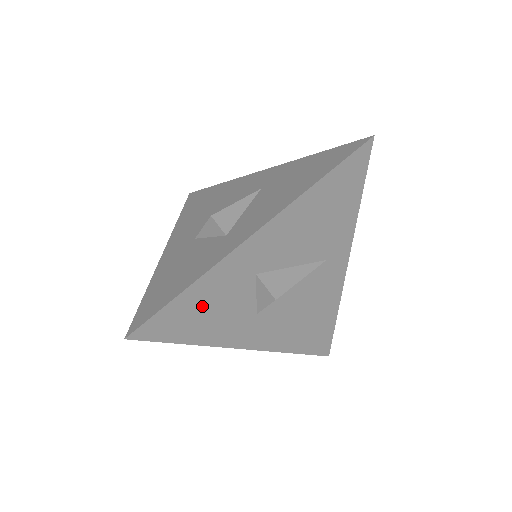
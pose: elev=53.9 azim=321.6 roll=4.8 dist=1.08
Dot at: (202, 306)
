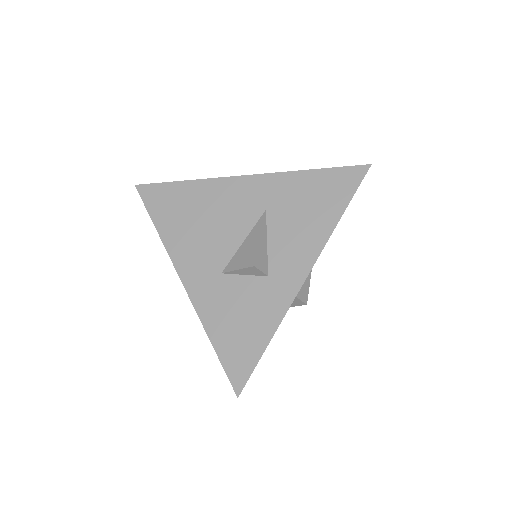
Dot at: occluded
